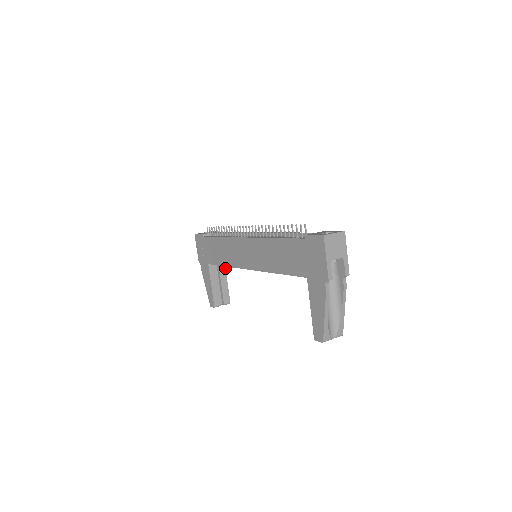
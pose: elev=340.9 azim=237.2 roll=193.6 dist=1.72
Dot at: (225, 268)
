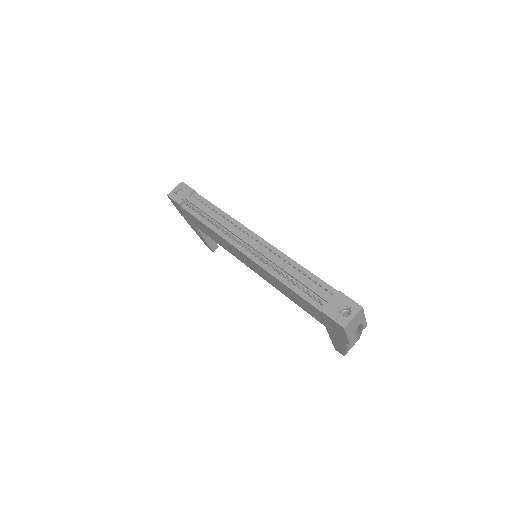
Dot at: occluded
